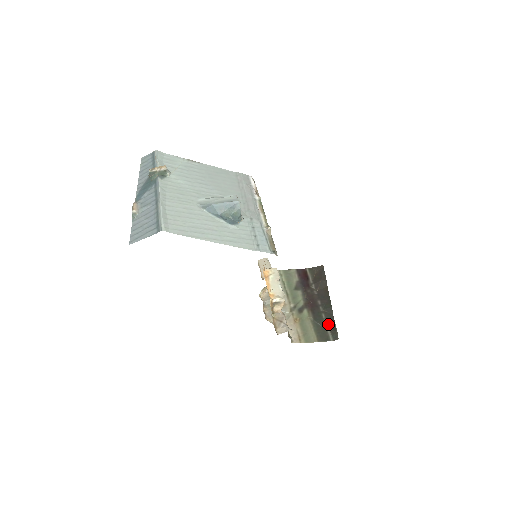
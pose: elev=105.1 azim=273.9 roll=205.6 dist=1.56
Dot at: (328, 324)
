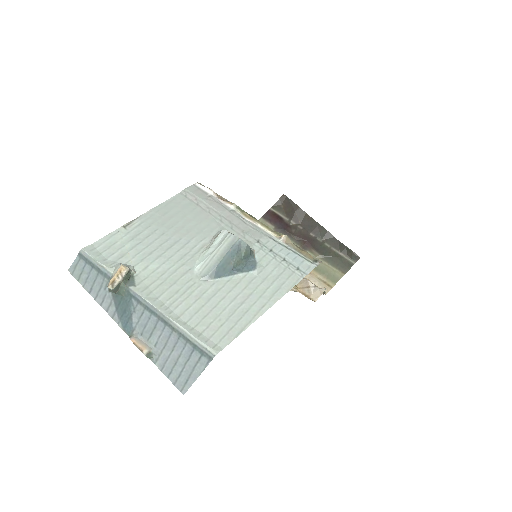
Dot at: (338, 250)
